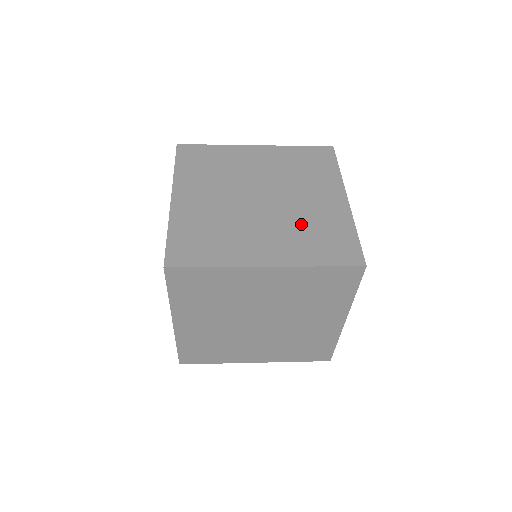
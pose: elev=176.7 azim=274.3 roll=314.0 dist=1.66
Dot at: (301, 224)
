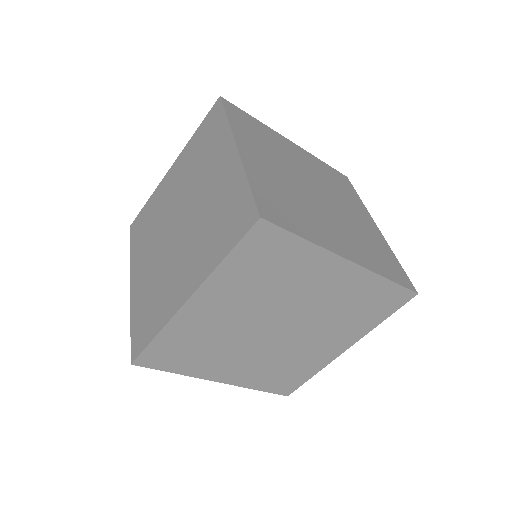
Dot at: (205, 222)
